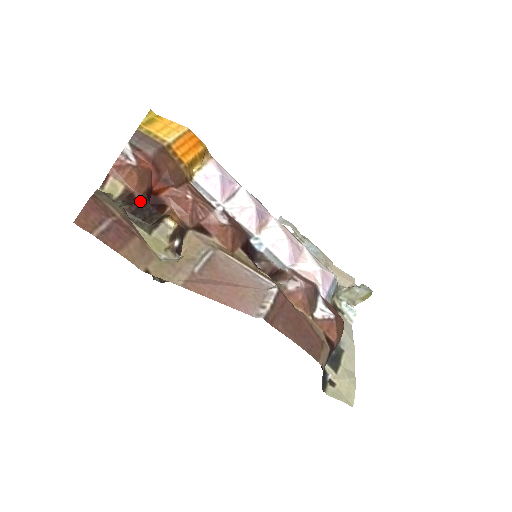
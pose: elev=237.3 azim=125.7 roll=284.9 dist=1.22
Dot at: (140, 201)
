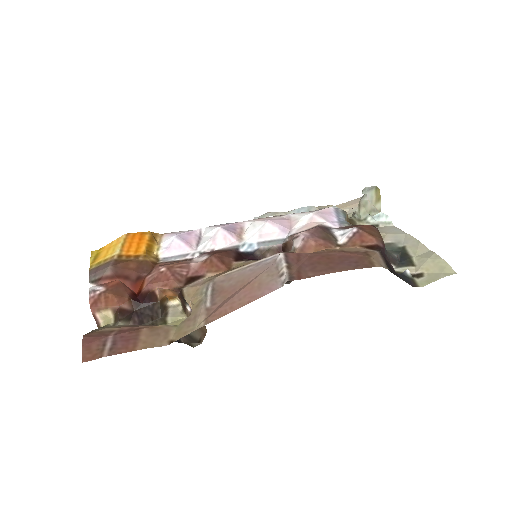
Dot at: (133, 309)
